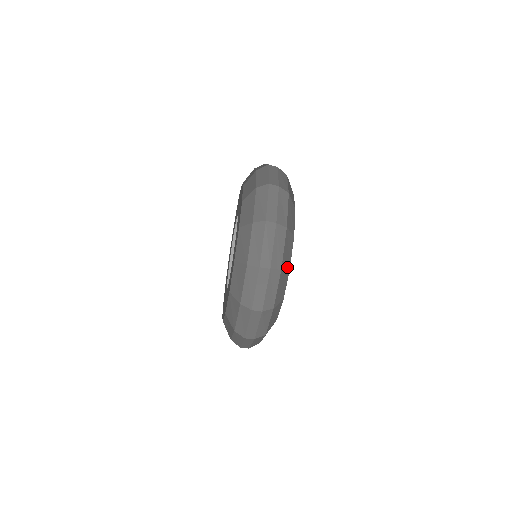
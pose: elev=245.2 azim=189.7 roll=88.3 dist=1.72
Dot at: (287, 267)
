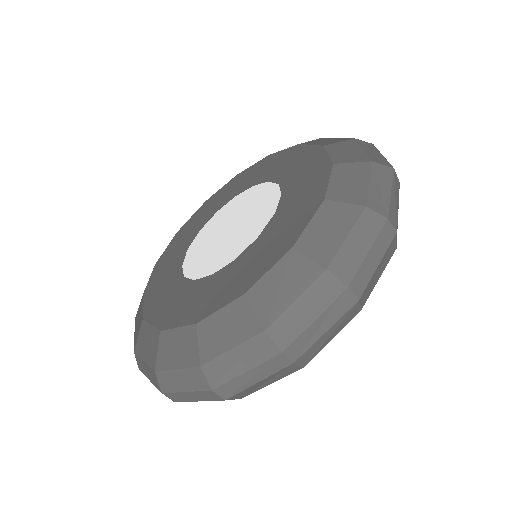
Dot at: occluded
